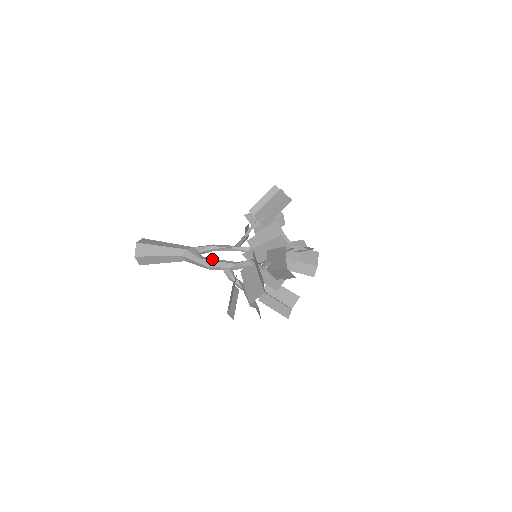
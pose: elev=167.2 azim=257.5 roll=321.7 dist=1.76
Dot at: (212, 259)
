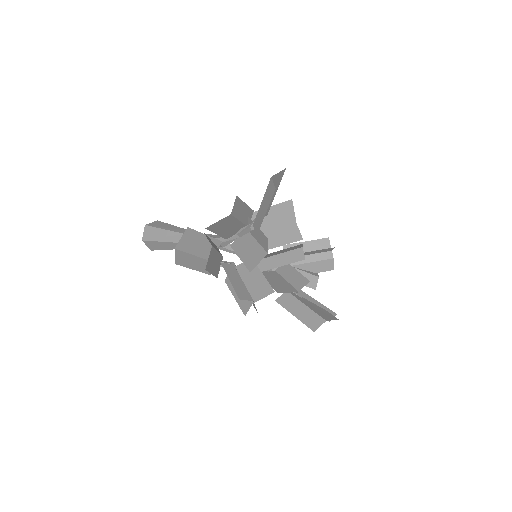
Dot at: occluded
